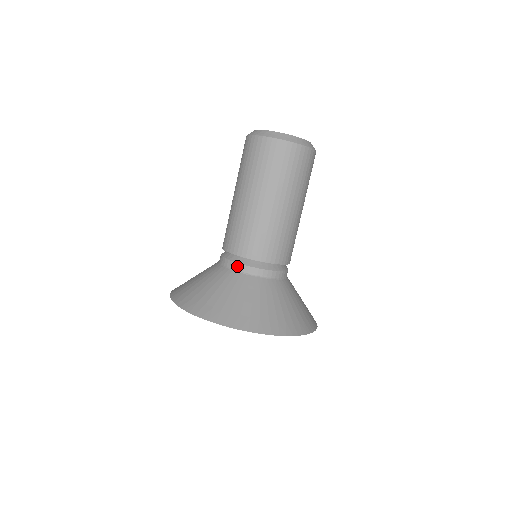
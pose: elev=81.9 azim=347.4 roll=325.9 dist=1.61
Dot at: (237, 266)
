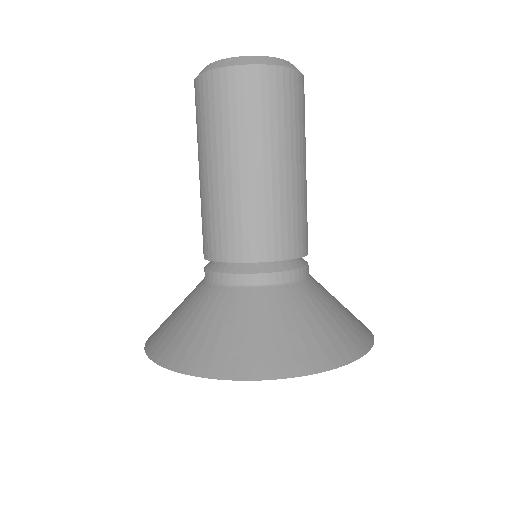
Dot at: (226, 278)
